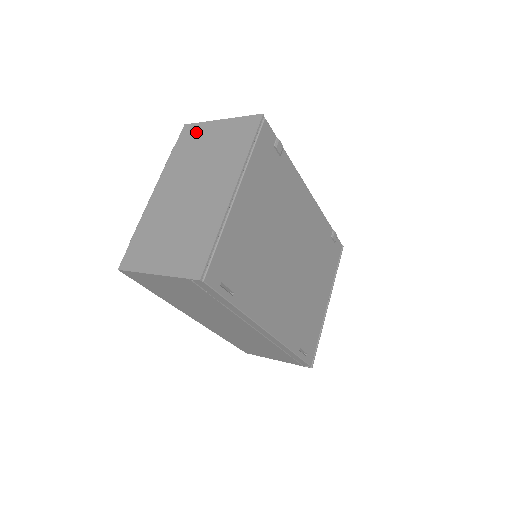
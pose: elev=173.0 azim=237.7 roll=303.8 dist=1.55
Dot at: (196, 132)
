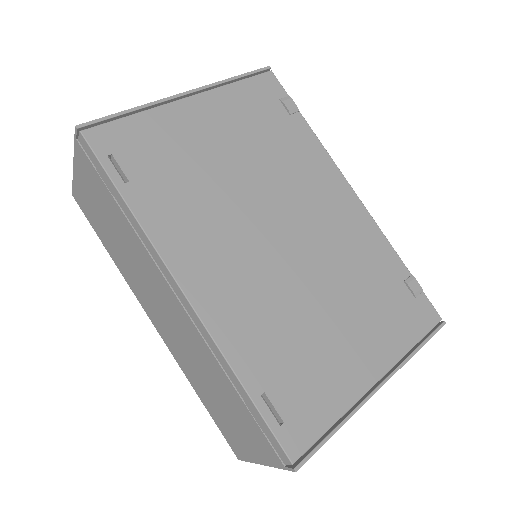
Dot at: occluded
